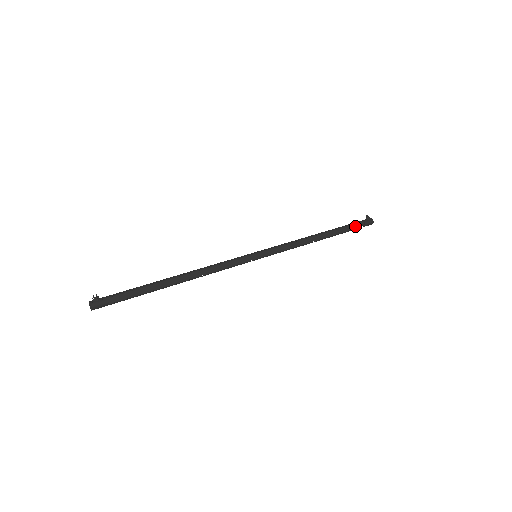
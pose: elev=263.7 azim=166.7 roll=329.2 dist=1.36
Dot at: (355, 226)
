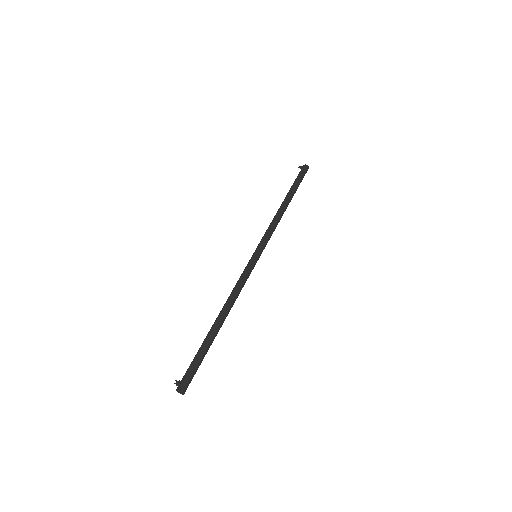
Dot at: (299, 179)
